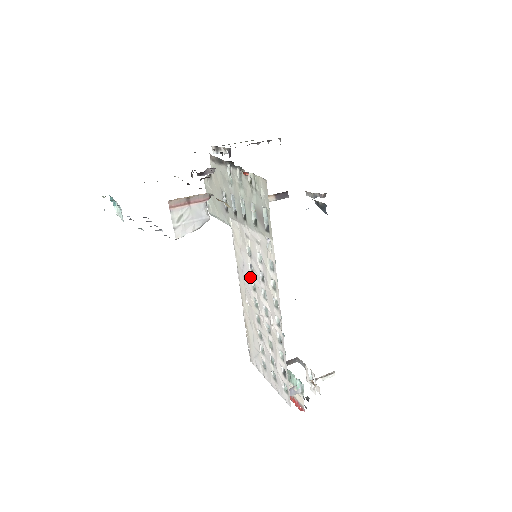
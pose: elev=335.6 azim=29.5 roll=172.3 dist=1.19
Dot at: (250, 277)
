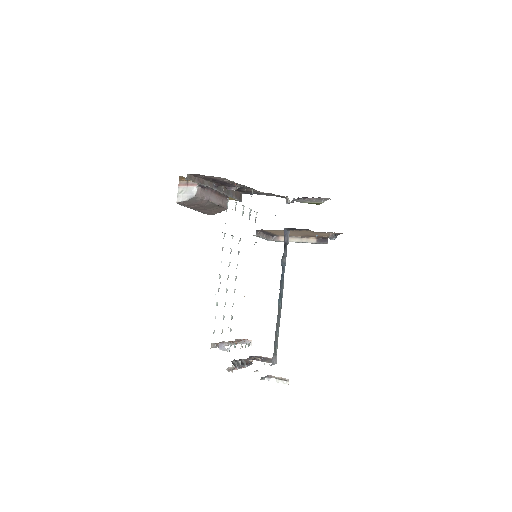
Dot at: occluded
